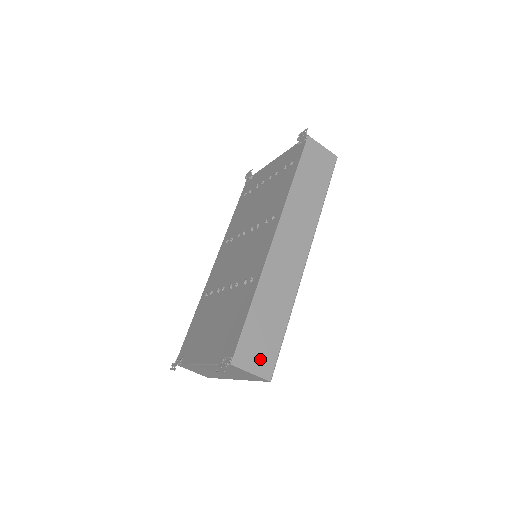
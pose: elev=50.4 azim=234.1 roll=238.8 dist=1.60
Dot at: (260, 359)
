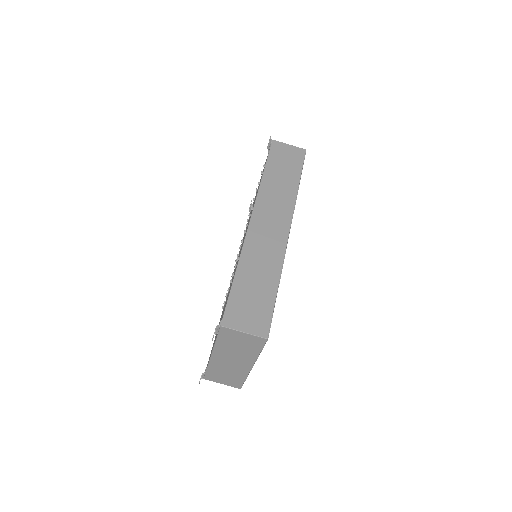
Dot at: (252, 319)
